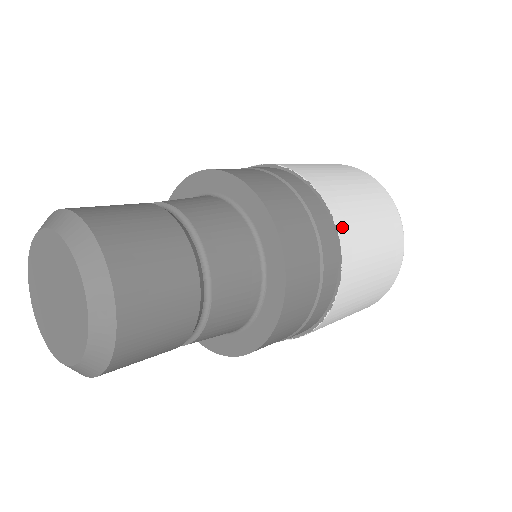
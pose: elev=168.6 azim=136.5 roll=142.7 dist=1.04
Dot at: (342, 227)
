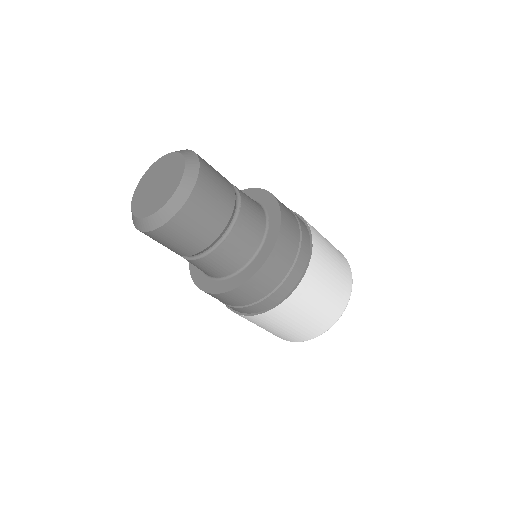
Dot at: occluded
